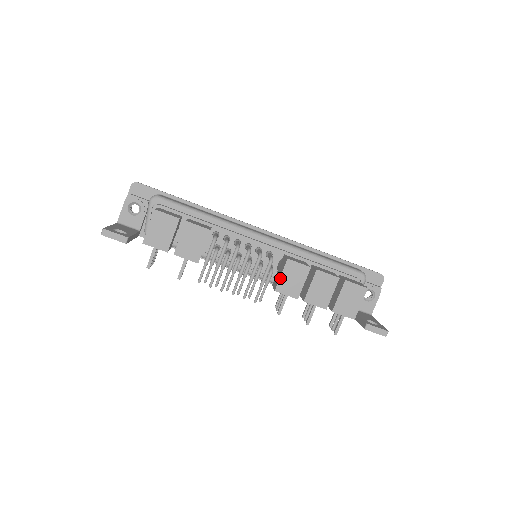
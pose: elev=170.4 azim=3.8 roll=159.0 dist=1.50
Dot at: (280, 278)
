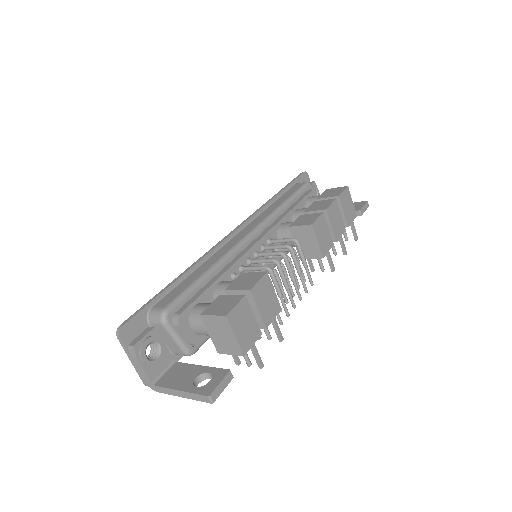
Dot at: (319, 245)
